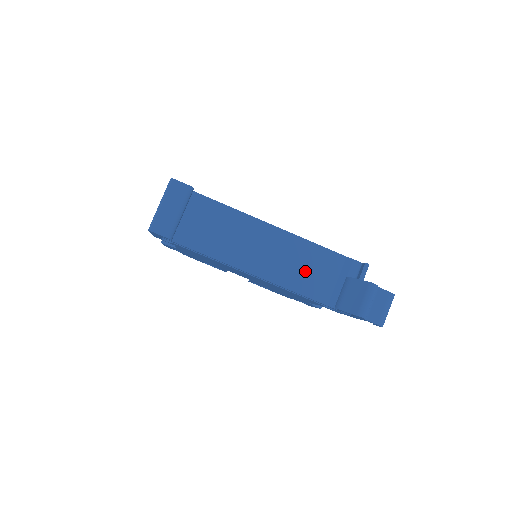
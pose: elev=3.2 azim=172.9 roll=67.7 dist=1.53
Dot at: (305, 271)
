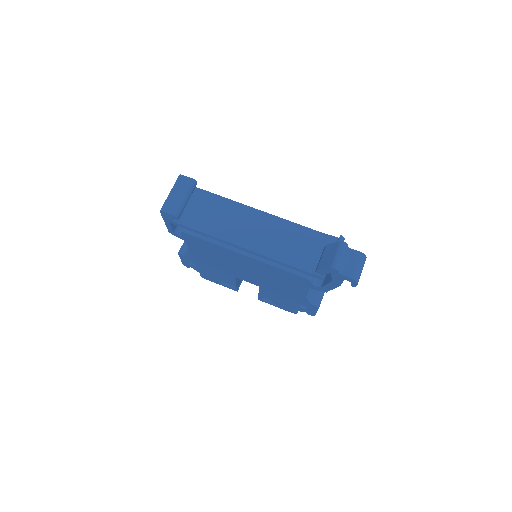
Dot at: (289, 245)
